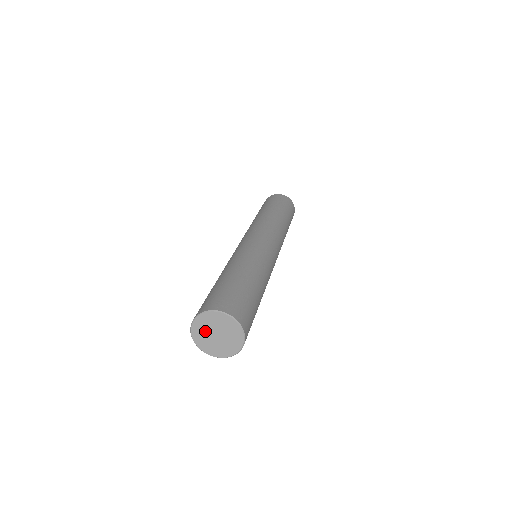
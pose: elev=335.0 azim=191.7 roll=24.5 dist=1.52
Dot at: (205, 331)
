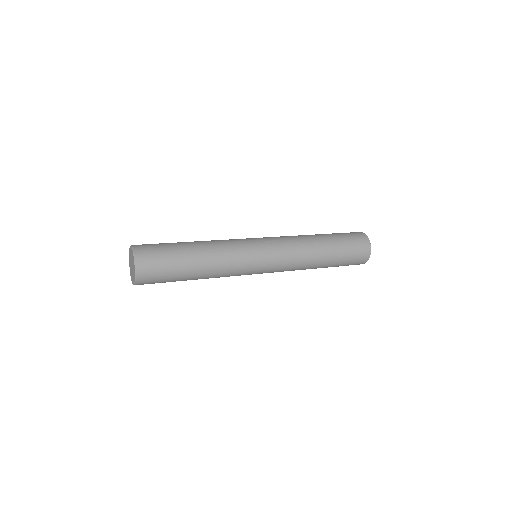
Dot at: occluded
